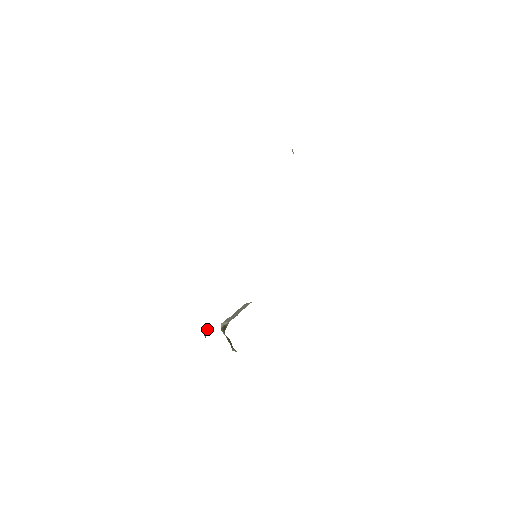
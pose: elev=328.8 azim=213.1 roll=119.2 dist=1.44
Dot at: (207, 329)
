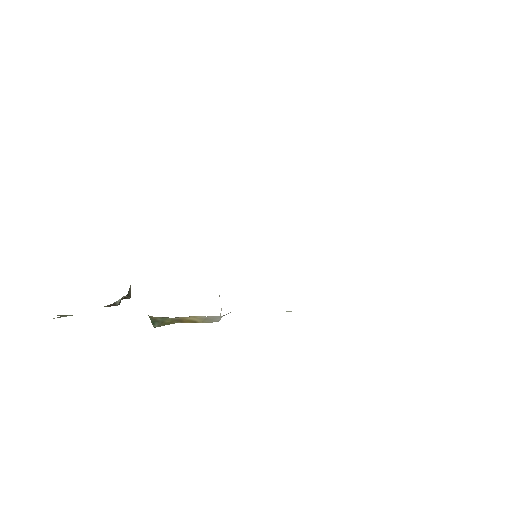
Dot at: occluded
